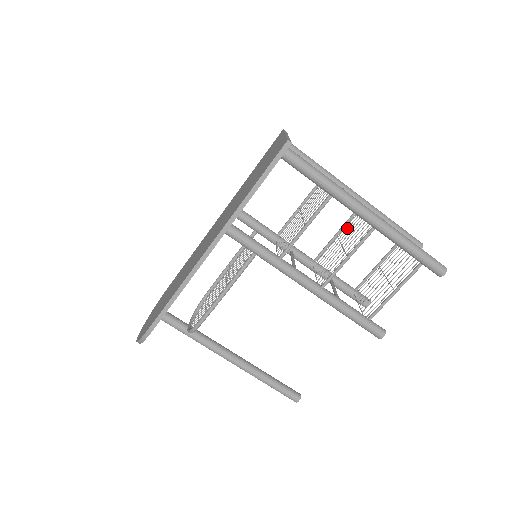
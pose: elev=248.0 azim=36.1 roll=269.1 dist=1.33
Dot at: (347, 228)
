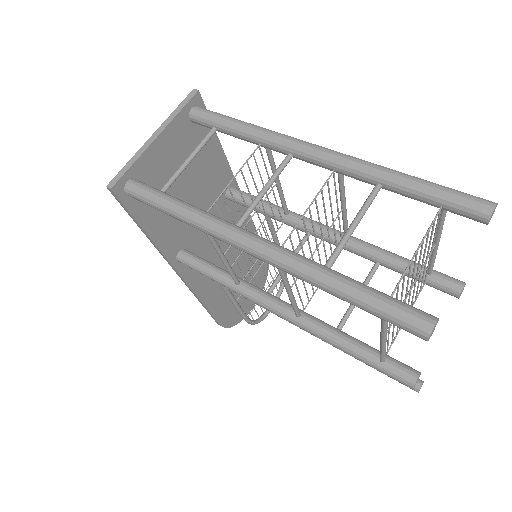
Dot at: occluded
